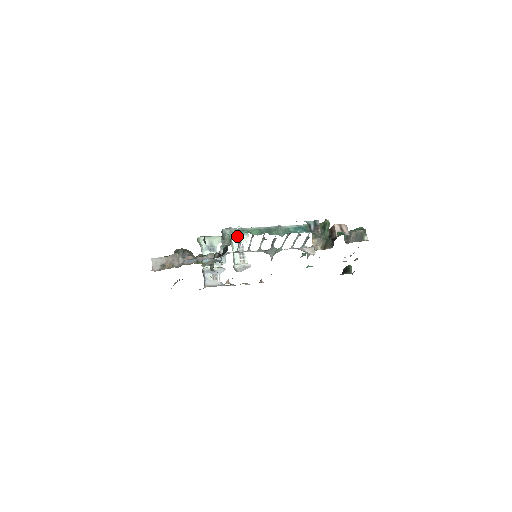
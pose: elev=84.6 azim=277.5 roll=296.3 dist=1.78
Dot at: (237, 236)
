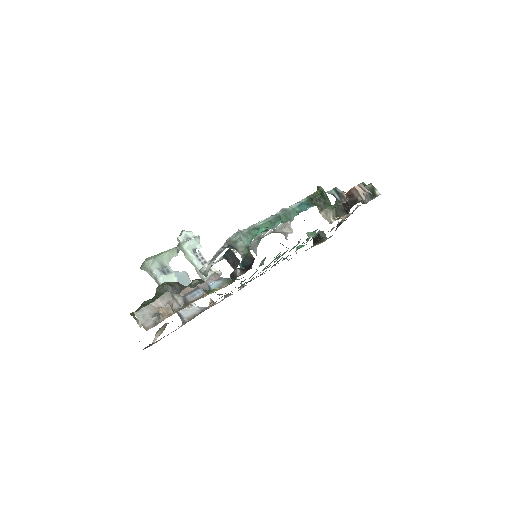
Dot at: (189, 243)
